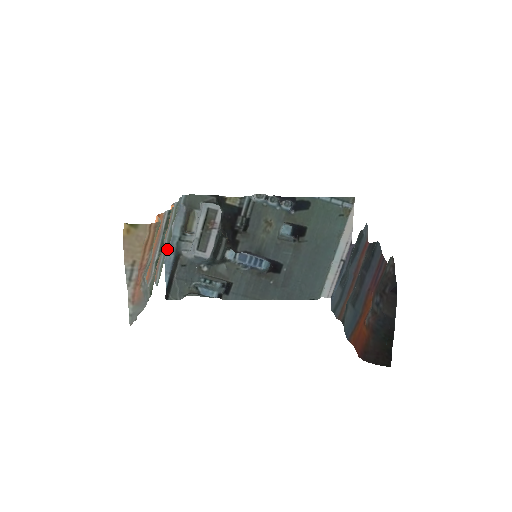
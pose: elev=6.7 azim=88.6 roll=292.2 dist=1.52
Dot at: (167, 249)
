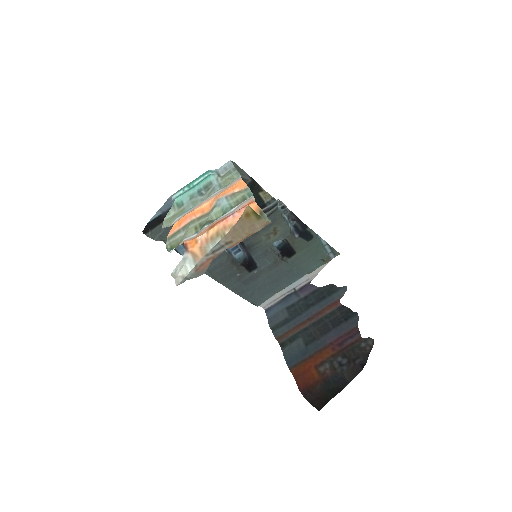
Dot at: occluded
